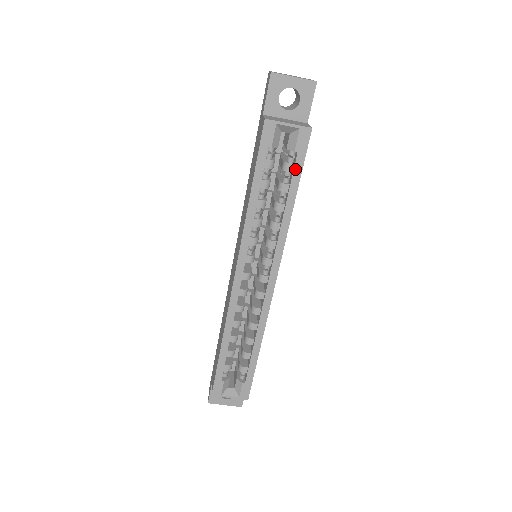
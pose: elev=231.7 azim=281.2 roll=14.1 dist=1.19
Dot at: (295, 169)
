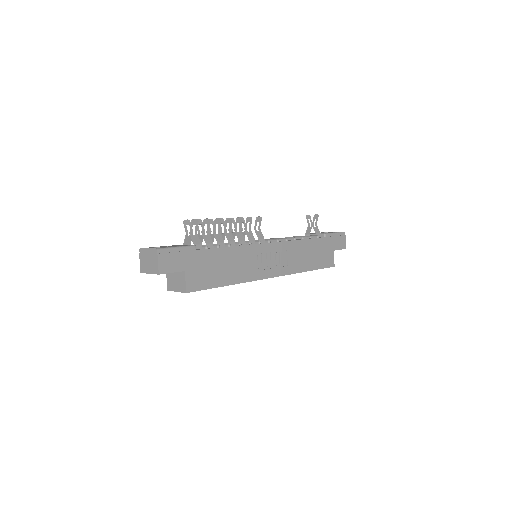
Dot at: occluded
